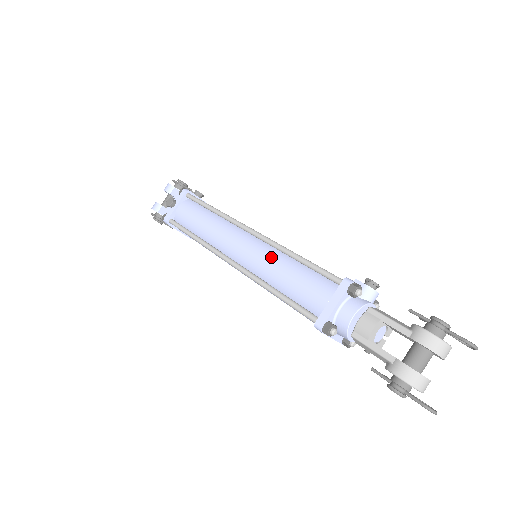
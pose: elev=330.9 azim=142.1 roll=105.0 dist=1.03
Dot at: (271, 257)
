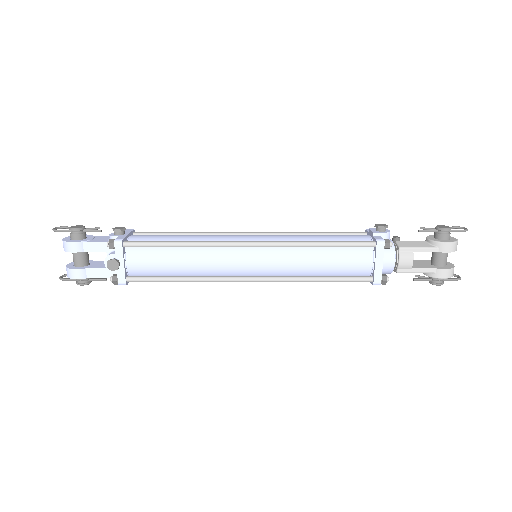
Dot at: (294, 257)
